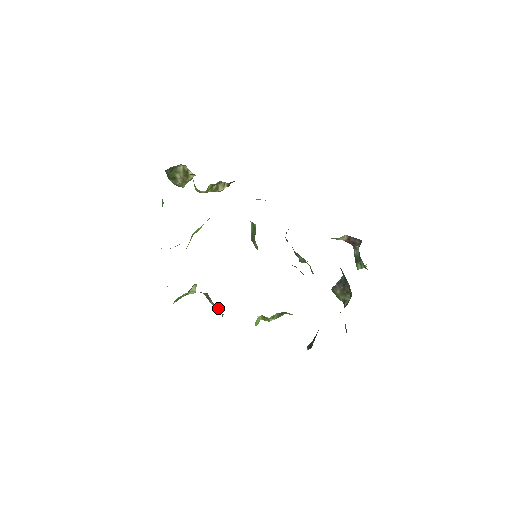
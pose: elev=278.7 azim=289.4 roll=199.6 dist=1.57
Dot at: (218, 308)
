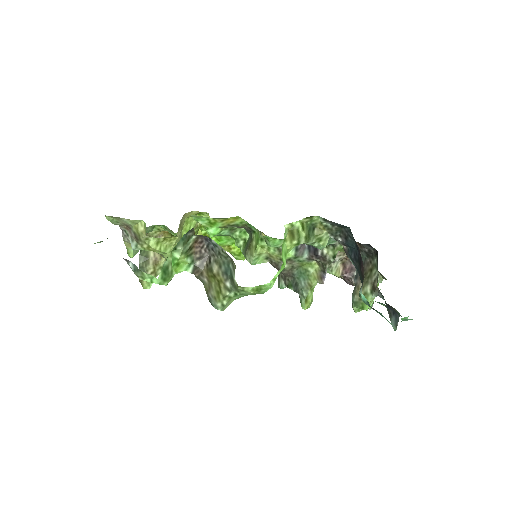
Dot at: (226, 264)
